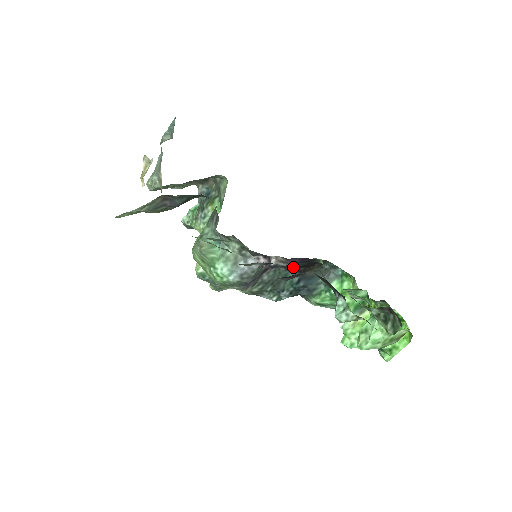
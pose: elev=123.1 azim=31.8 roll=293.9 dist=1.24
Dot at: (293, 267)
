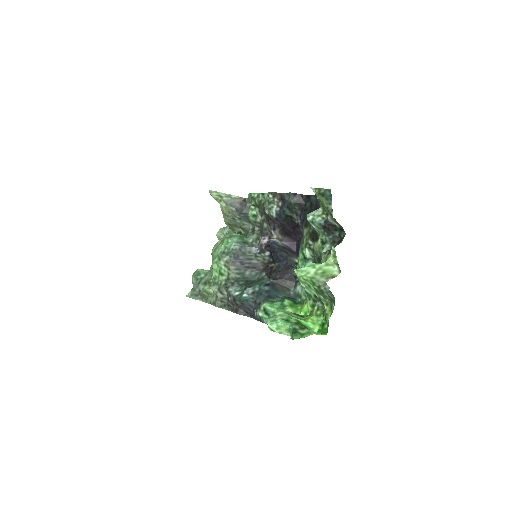
Dot at: (274, 271)
